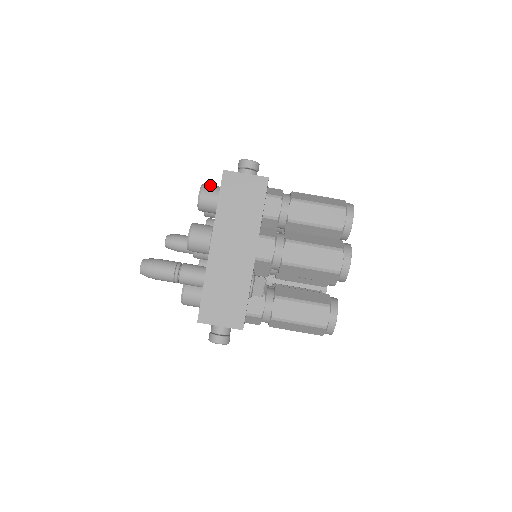
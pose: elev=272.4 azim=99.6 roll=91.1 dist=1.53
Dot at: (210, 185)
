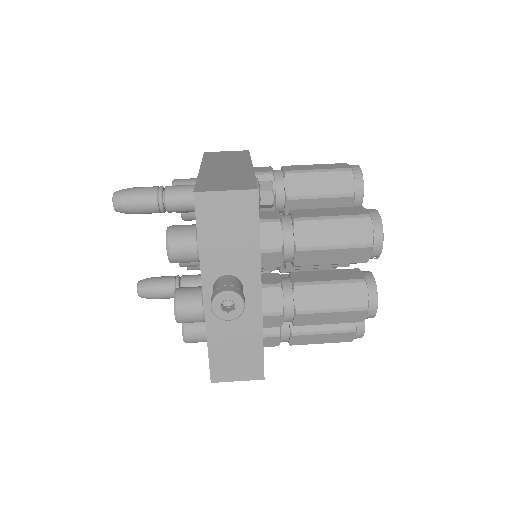
Dot at: occluded
